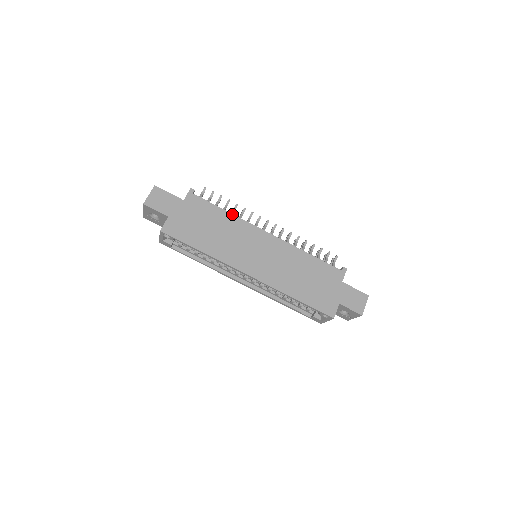
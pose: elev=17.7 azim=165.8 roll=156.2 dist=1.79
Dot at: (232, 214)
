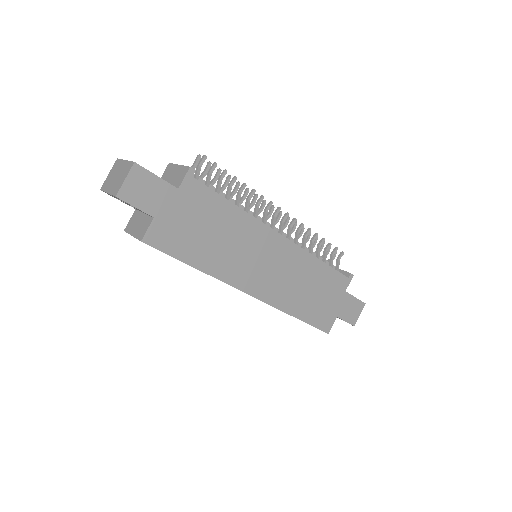
Dot at: (242, 210)
